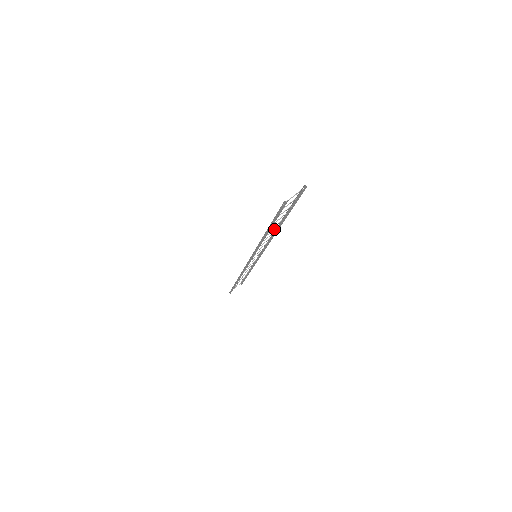
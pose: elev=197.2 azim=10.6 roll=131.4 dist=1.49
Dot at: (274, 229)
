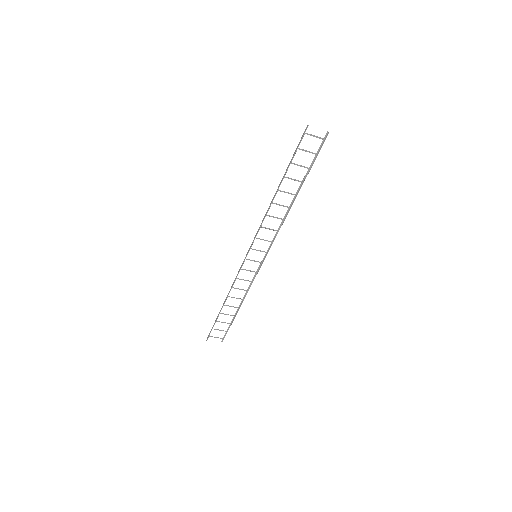
Dot at: (286, 206)
